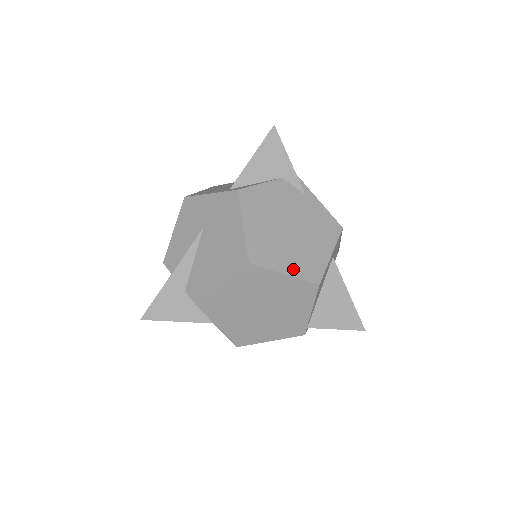
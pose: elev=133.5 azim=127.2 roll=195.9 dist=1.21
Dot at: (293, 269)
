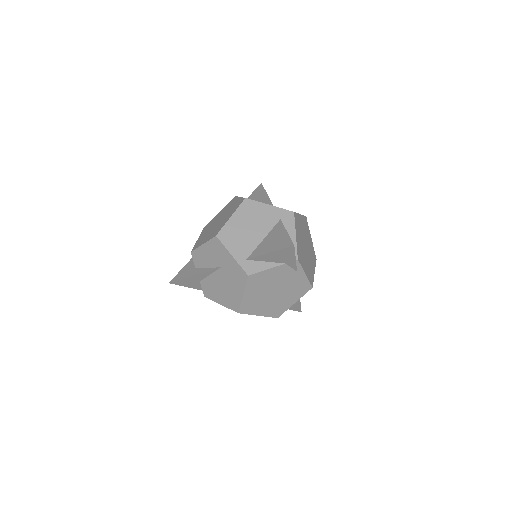
Dot at: (265, 313)
